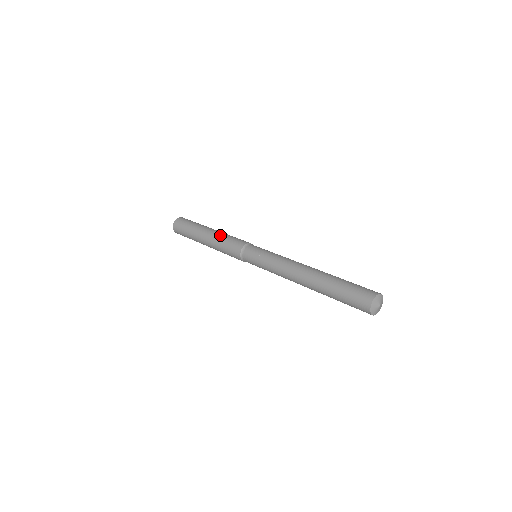
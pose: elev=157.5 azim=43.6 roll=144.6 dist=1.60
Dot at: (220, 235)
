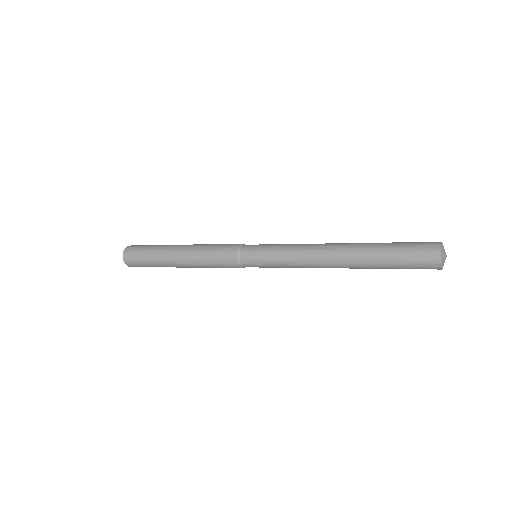
Dot at: (198, 246)
